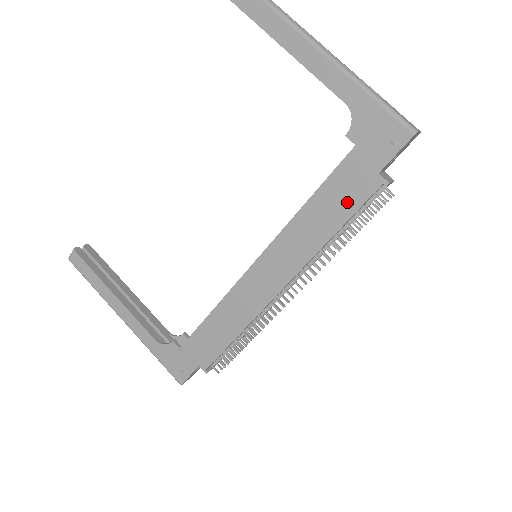
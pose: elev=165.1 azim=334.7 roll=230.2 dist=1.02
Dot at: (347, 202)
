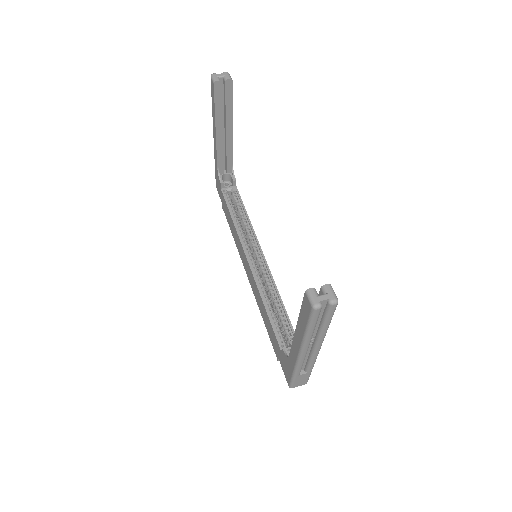
Dot at: (270, 334)
